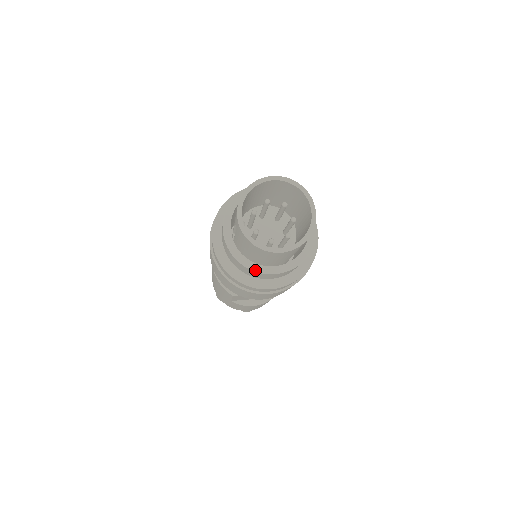
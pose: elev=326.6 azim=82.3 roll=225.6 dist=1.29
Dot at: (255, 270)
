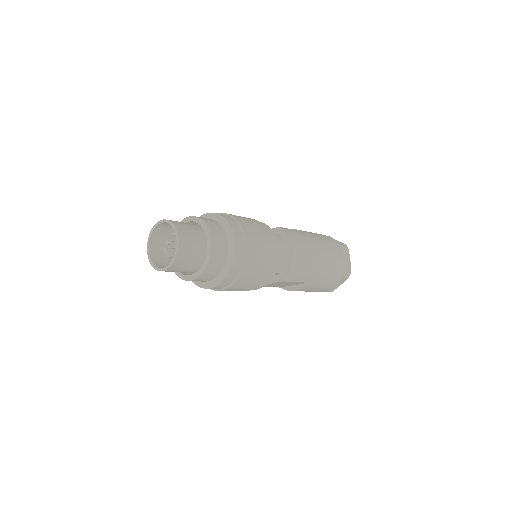
Dot at: (182, 279)
